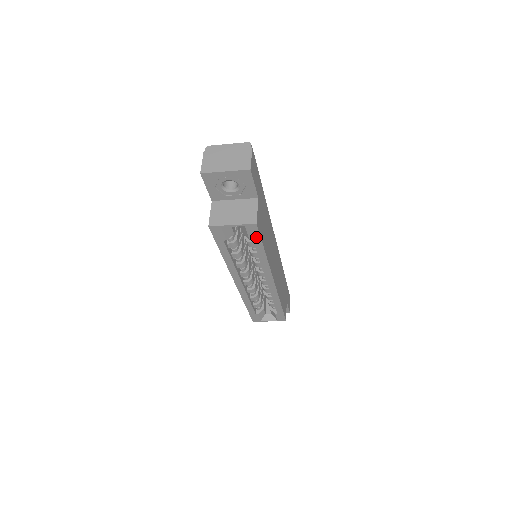
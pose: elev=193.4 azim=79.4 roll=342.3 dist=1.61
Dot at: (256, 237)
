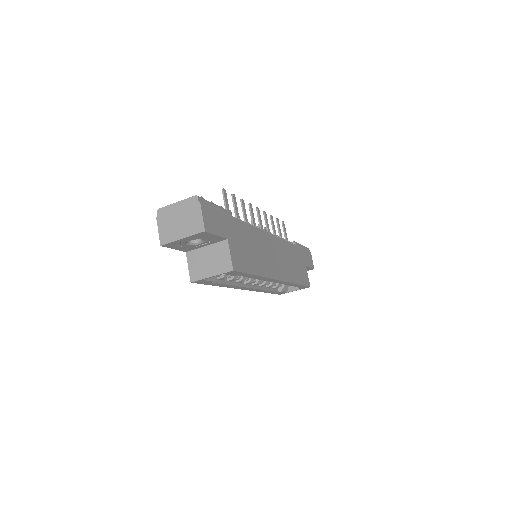
Dot at: (240, 274)
